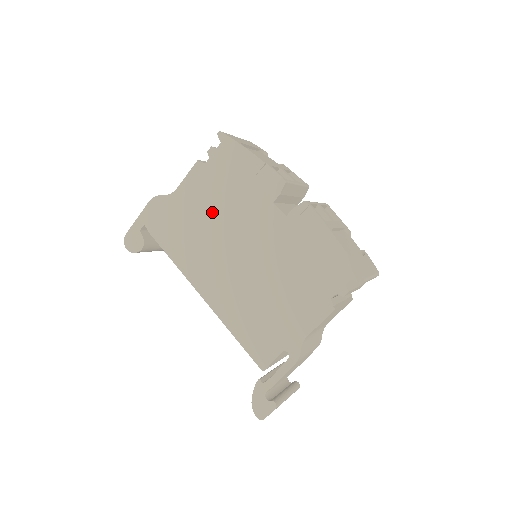
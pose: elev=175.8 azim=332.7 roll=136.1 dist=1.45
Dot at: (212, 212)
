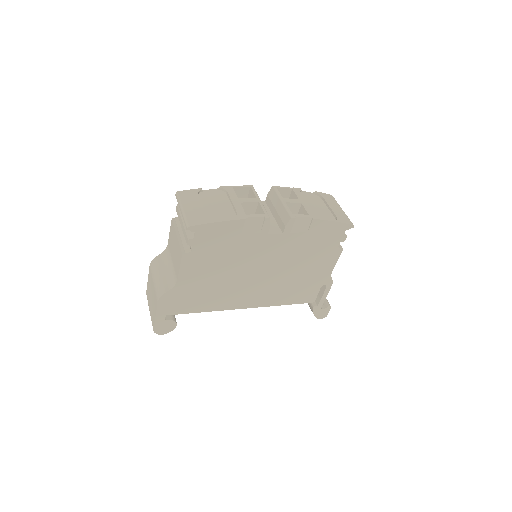
Dot at: (221, 270)
